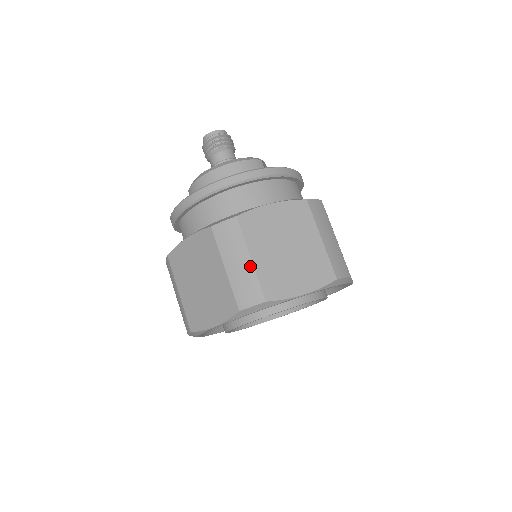
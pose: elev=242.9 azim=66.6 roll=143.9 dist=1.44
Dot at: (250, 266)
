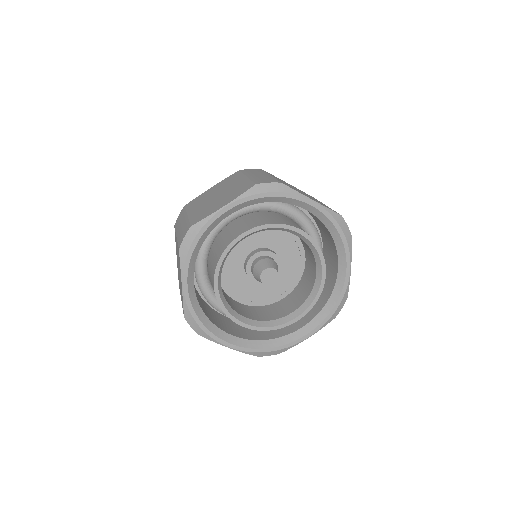
Dot at: (186, 219)
